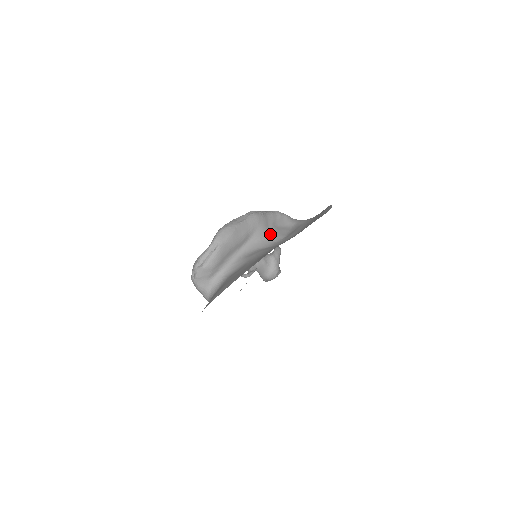
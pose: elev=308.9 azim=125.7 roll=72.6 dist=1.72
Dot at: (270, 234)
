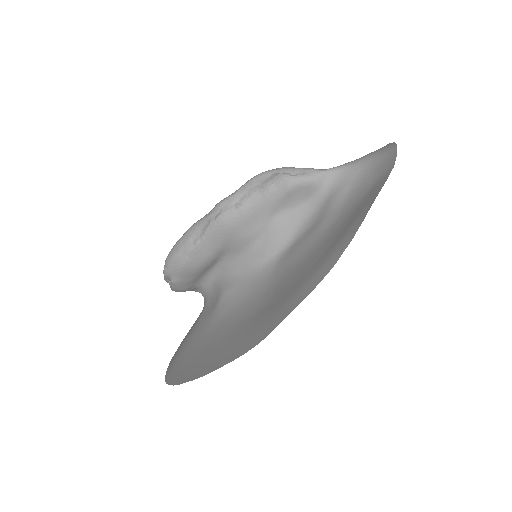
Dot at: (261, 241)
